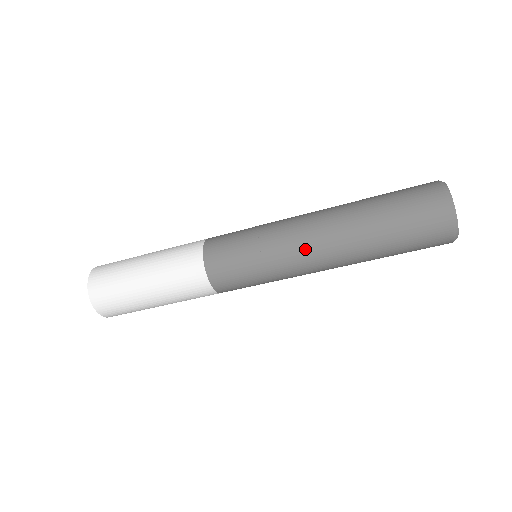
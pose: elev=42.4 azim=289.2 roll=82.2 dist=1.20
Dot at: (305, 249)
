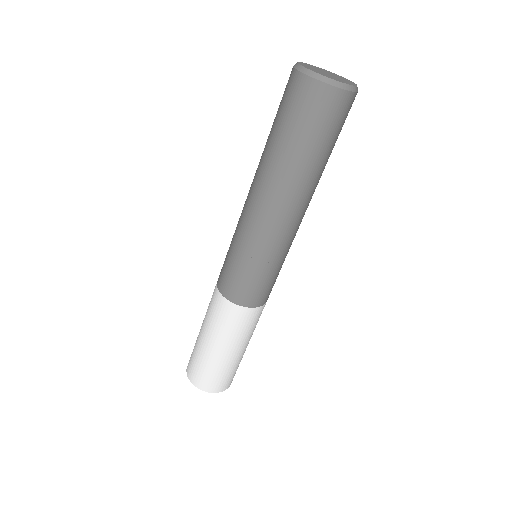
Dot at: (246, 201)
